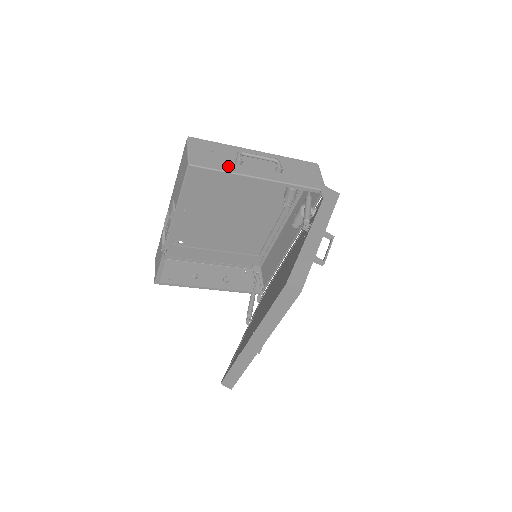
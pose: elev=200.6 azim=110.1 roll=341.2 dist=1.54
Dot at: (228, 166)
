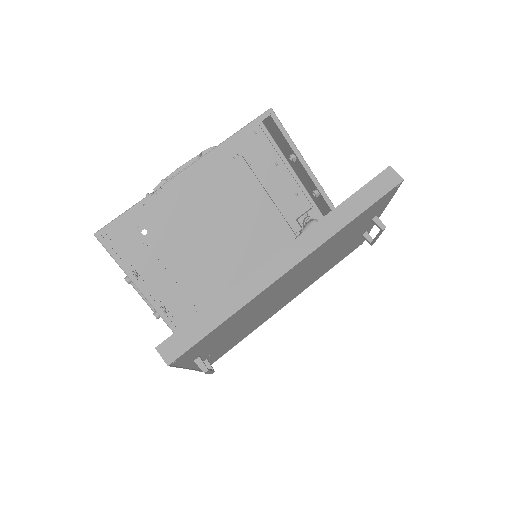
Dot at: occluded
